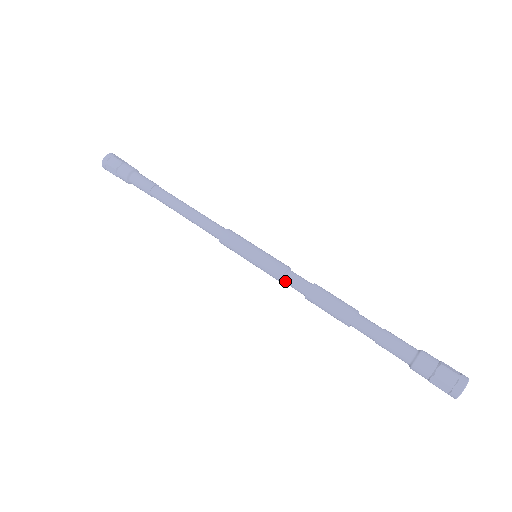
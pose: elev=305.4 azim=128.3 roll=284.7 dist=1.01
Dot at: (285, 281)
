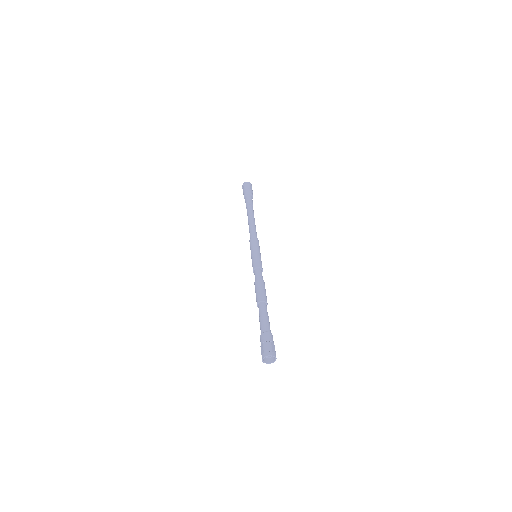
Dot at: occluded
